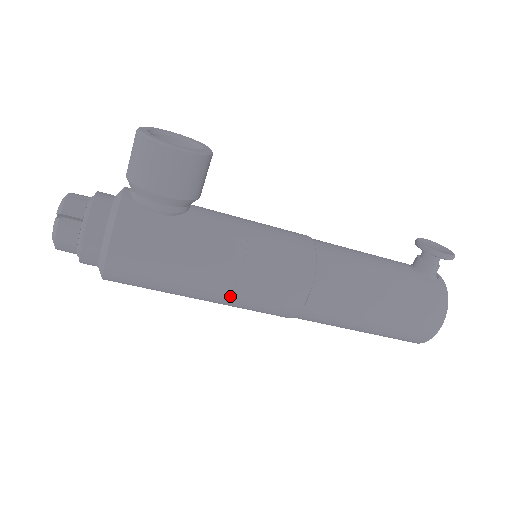
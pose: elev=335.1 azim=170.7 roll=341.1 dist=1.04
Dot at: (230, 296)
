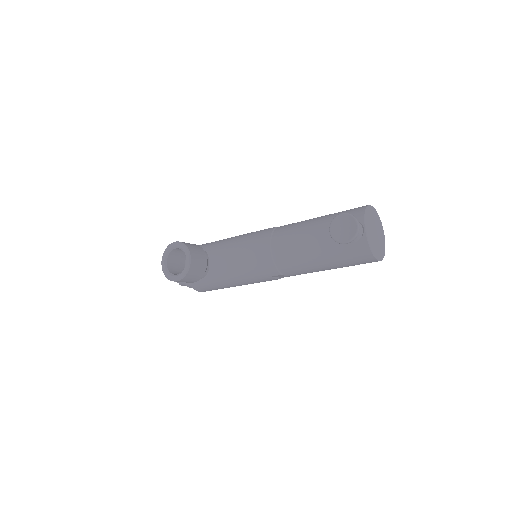
Dot at: occluded
